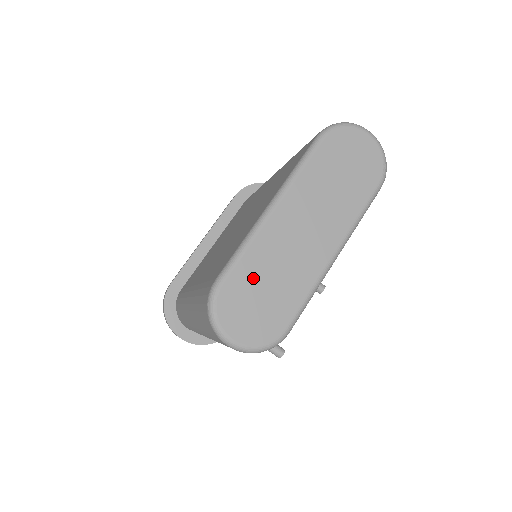
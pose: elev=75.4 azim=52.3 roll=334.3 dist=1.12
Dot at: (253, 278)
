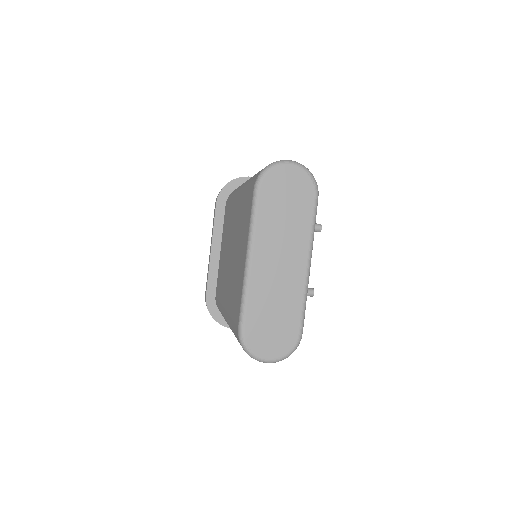
Dot at: (261, 315)
